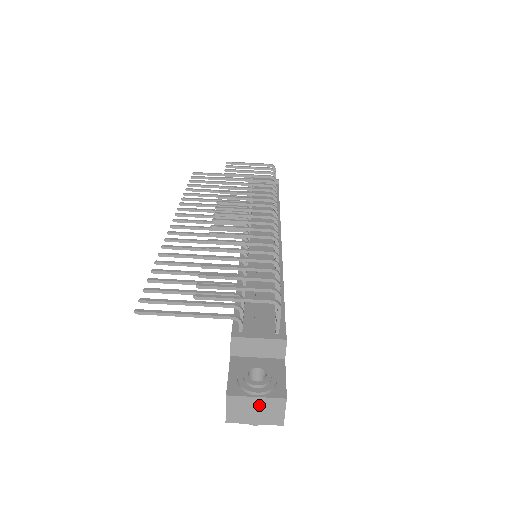
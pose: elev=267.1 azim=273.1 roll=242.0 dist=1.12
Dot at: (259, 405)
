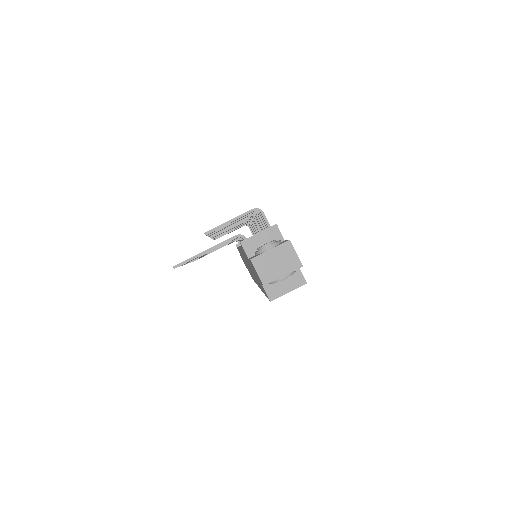
Dot at: (276, 256)
